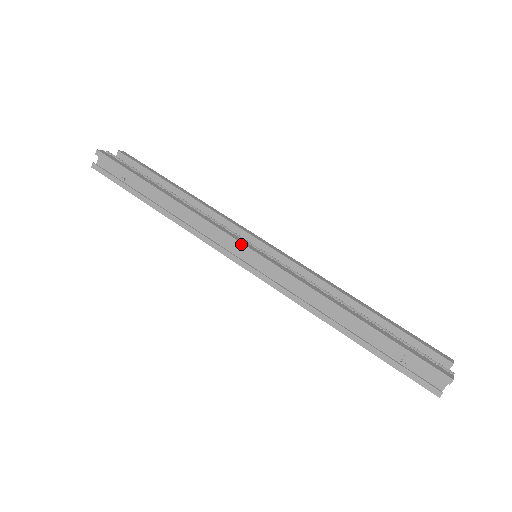
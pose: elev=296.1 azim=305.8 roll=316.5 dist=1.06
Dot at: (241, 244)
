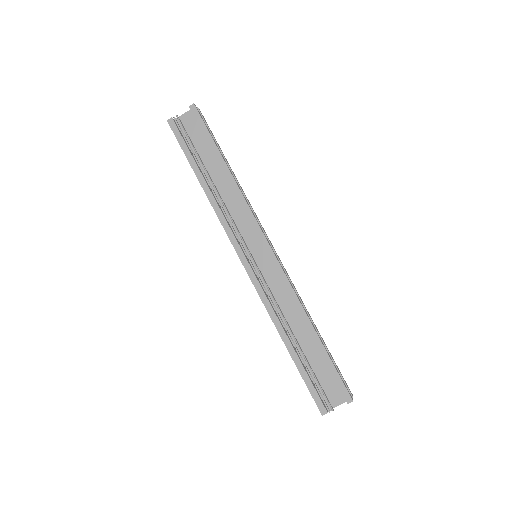
Dot at: (237, 253)
